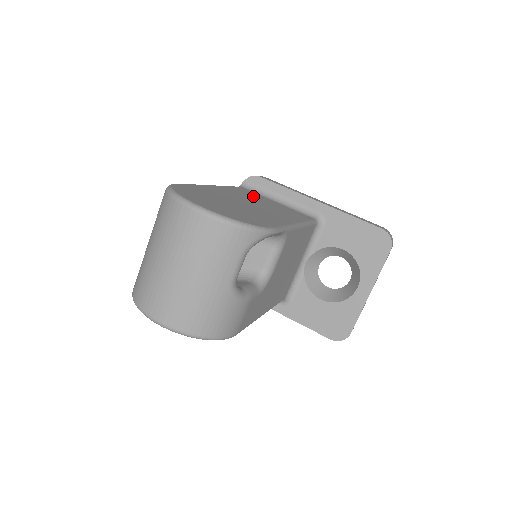
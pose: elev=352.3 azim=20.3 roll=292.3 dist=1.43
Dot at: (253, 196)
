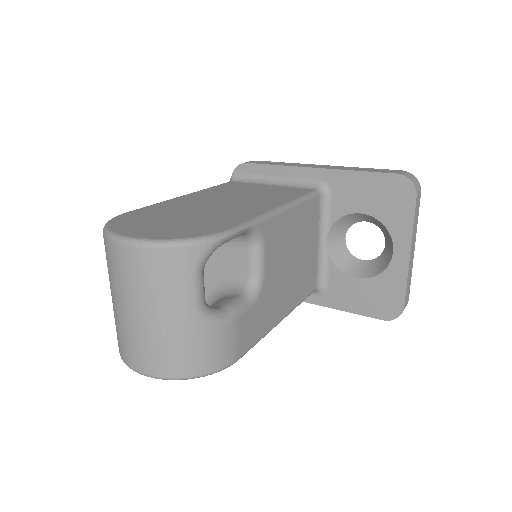
Dot at: (237, 189)
